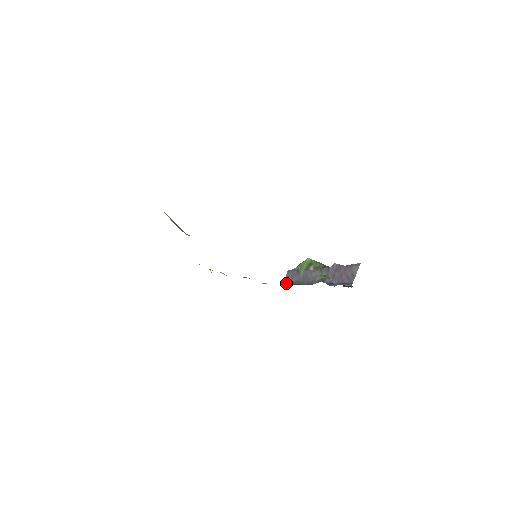
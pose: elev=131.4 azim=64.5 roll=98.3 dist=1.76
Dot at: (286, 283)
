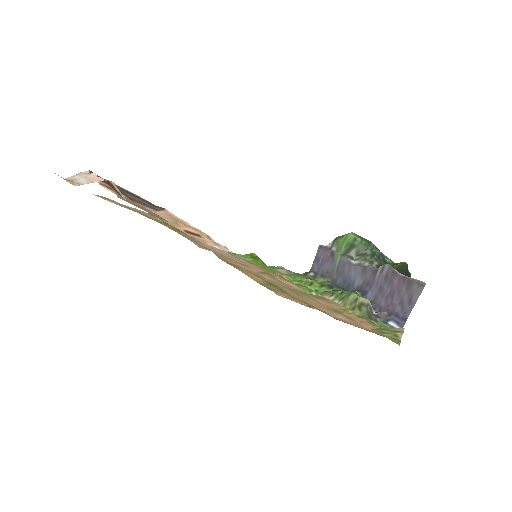
Dot at: (313, 271)
